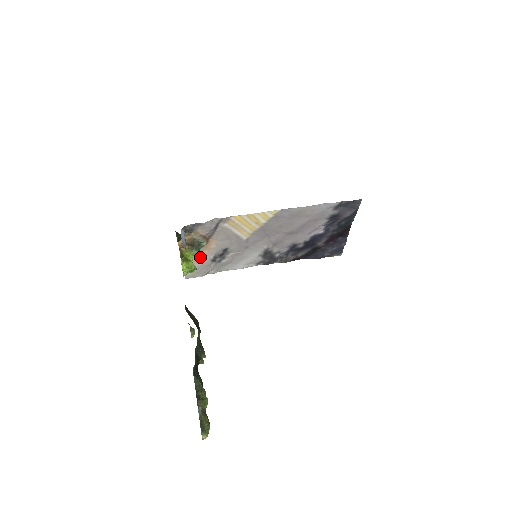
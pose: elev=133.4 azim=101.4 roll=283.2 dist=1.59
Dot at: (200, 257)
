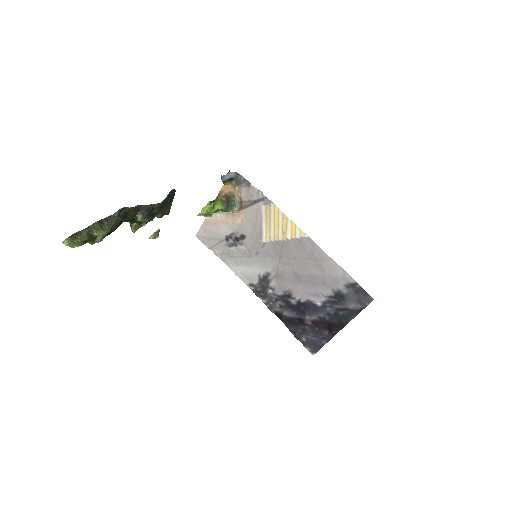
Dot at: (223, 222)
